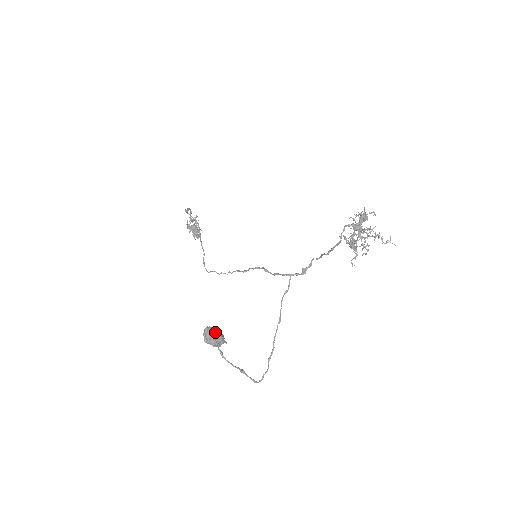
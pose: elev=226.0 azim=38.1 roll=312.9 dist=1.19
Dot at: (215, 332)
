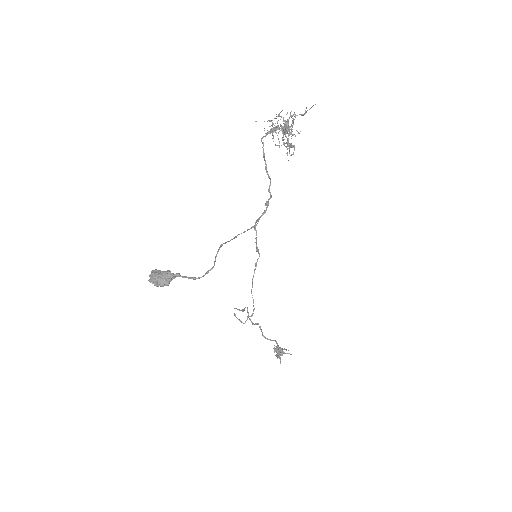
Dot at: (161, 271)
